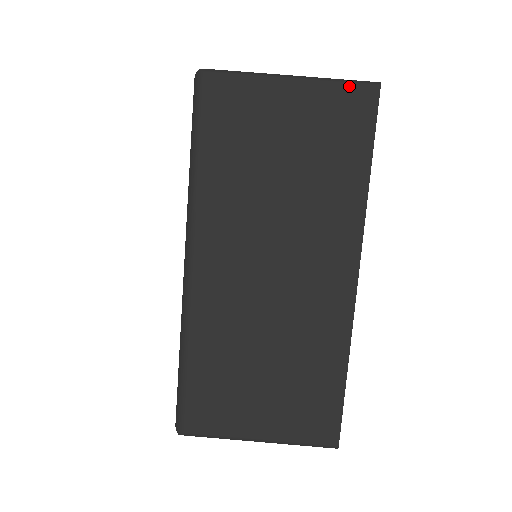
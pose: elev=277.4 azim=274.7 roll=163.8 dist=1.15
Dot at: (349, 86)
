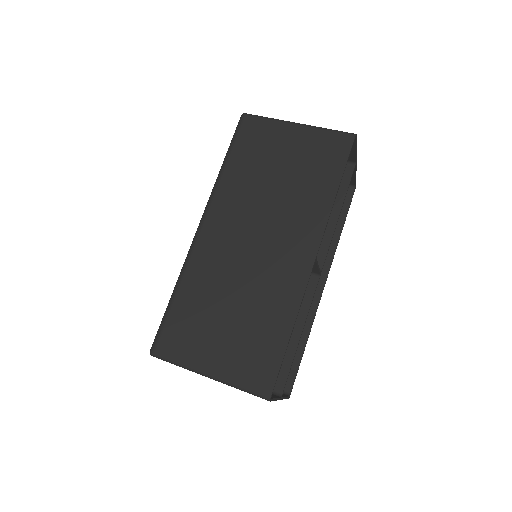
Dot at: (334, 133)
